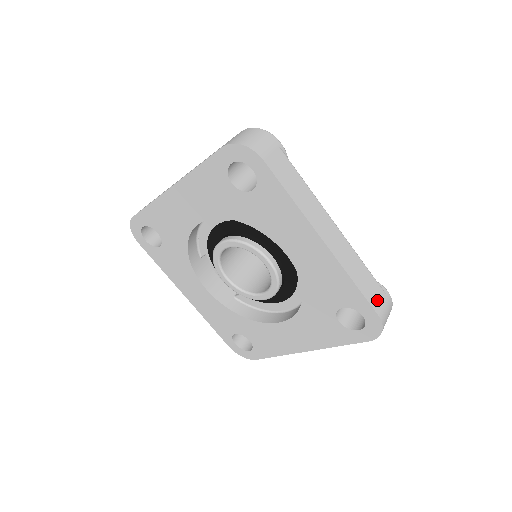
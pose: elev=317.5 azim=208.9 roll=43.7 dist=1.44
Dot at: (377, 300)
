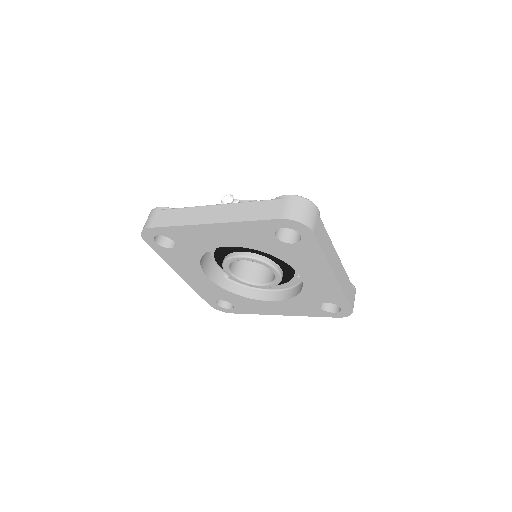
Dot at: (352, 299)
